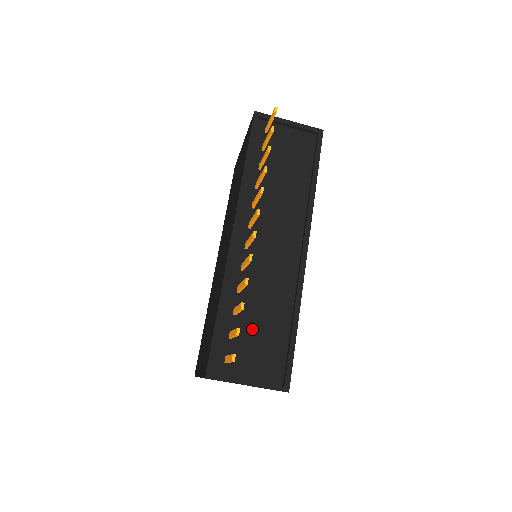
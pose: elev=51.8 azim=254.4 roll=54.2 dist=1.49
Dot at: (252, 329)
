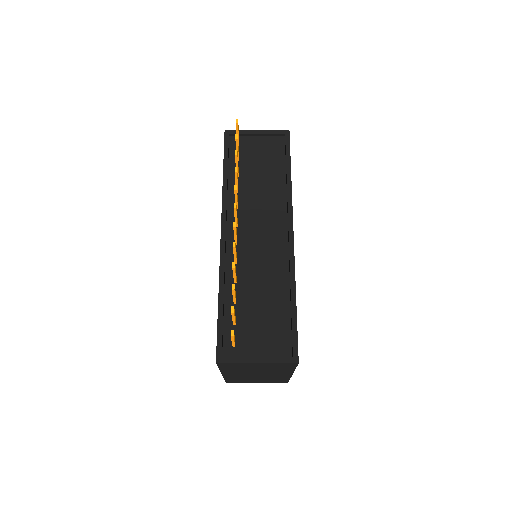
Dot at: (254, 313)
